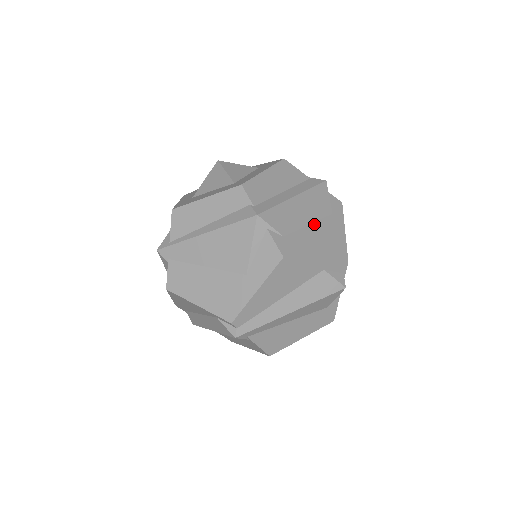
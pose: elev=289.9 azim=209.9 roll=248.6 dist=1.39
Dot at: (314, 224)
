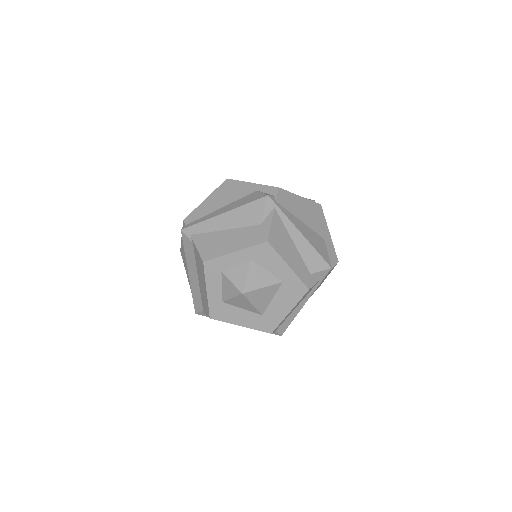
Dot at: occluded
